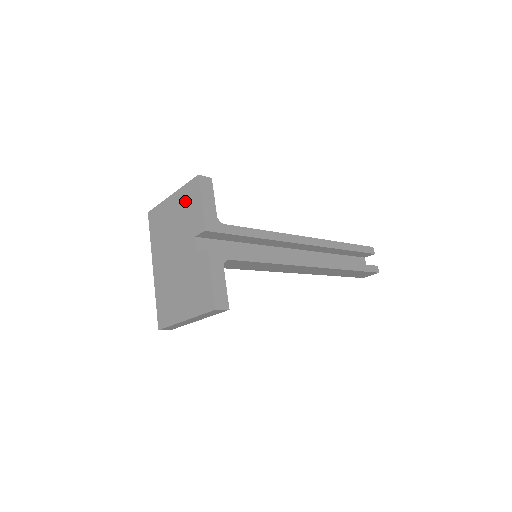
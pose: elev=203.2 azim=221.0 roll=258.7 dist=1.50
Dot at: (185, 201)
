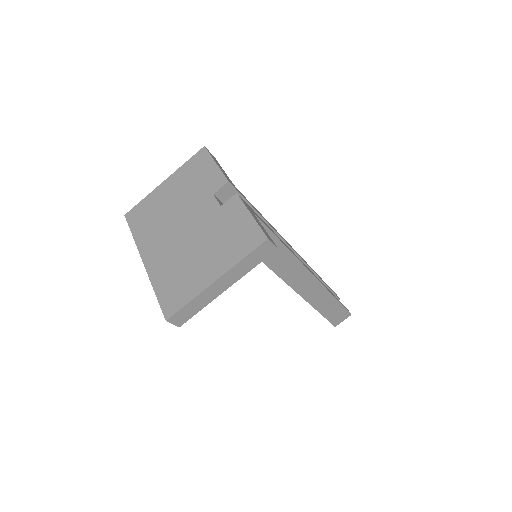
Dot at: (189, 174)
